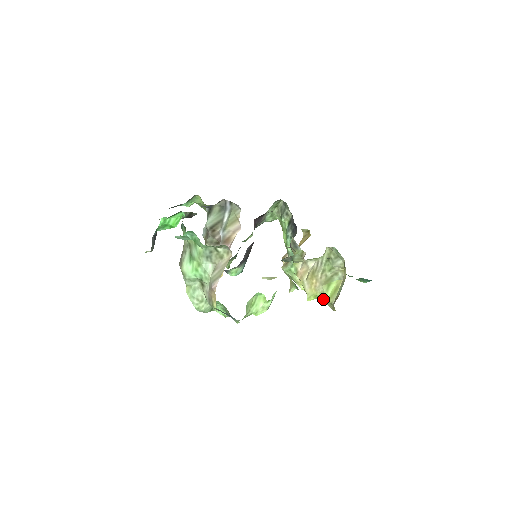
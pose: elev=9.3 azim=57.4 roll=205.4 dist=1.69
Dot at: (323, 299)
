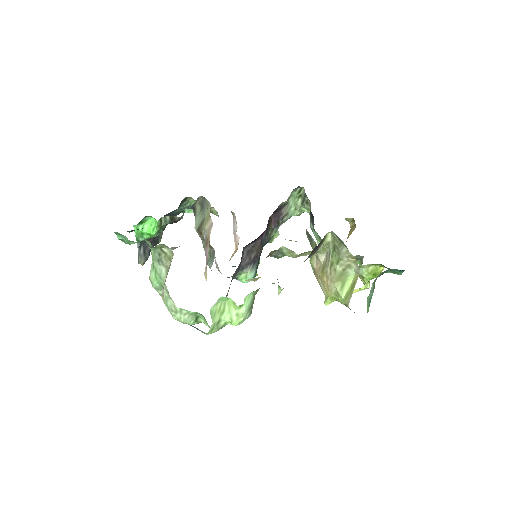
Dot at: (340, 301)
